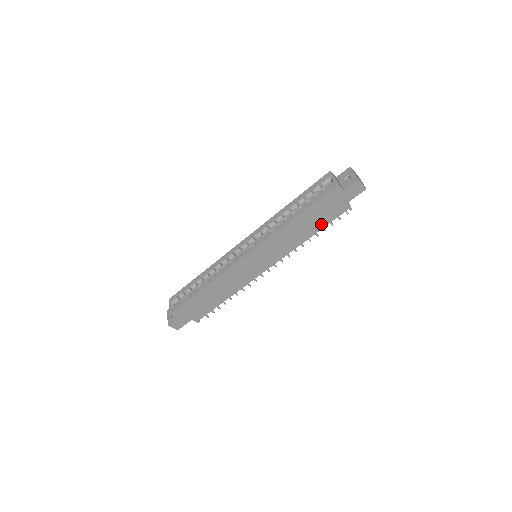
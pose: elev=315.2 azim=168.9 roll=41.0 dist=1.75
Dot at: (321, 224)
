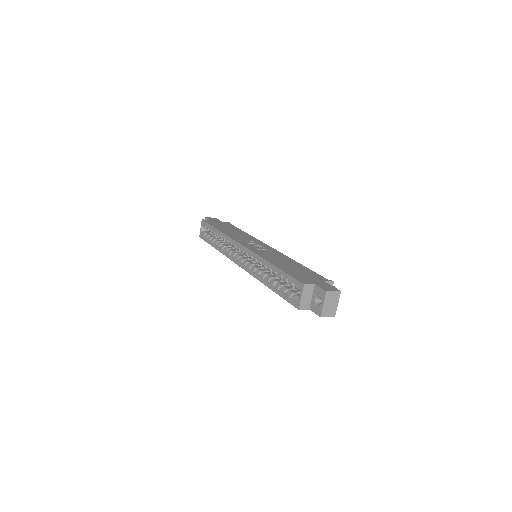
Dot at: occluded
